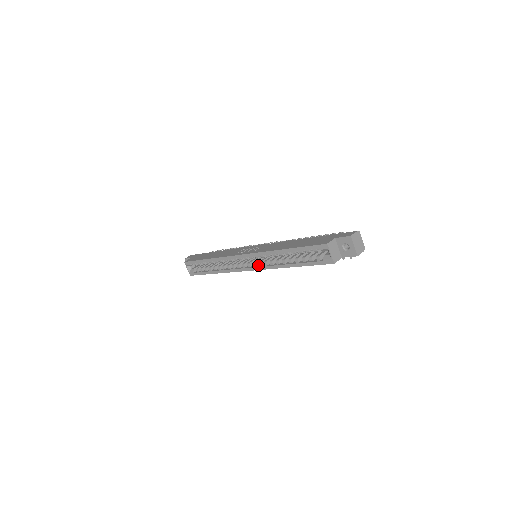
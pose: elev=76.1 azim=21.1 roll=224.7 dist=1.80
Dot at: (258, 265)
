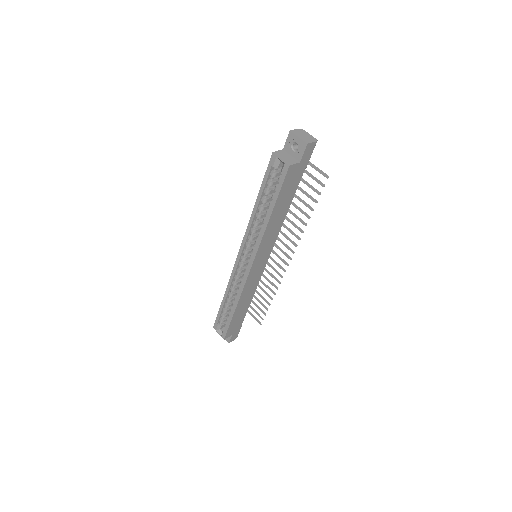
Dot at: occluded
